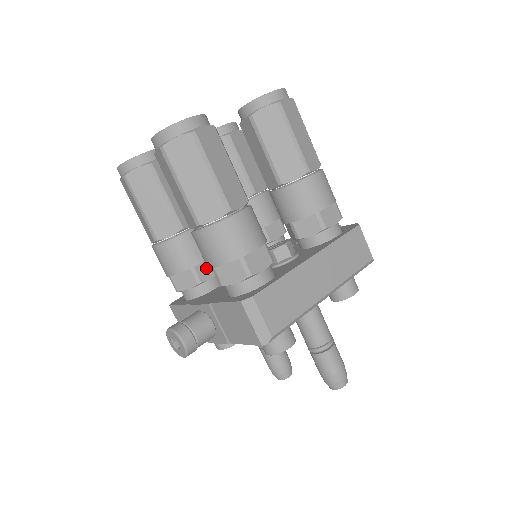
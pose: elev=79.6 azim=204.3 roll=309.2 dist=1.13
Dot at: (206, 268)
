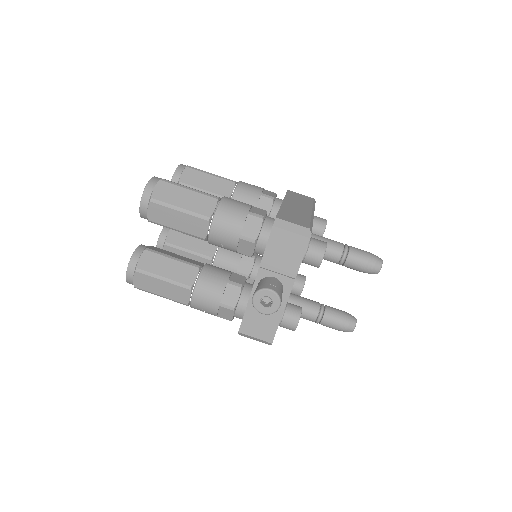
Dot at: (236, 278)
